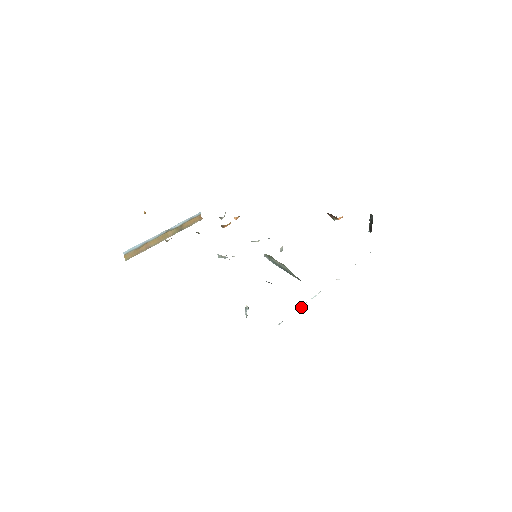
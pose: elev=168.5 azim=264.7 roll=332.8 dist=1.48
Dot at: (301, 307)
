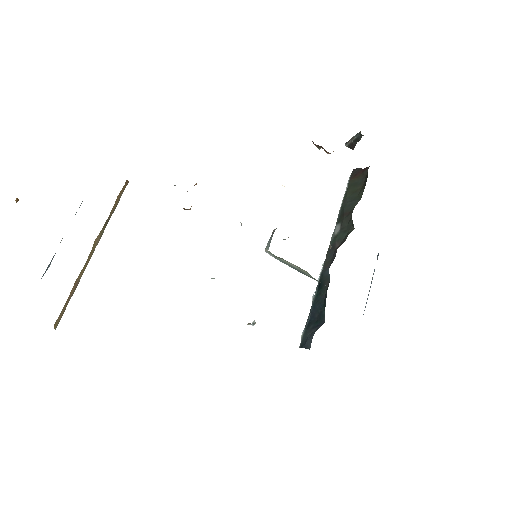
Dot at: (312, 299)
